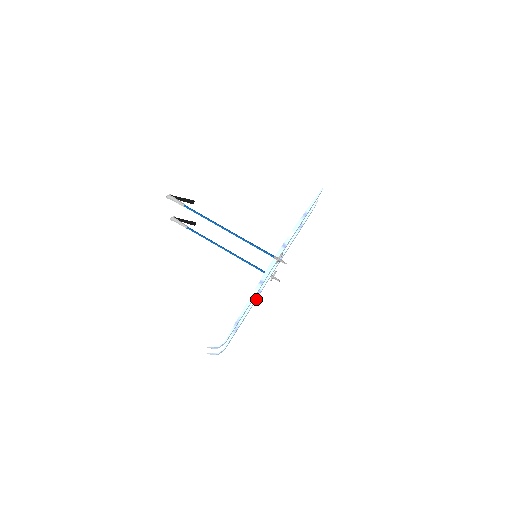
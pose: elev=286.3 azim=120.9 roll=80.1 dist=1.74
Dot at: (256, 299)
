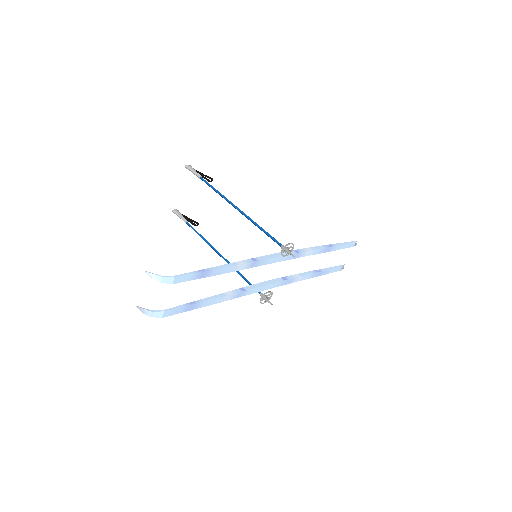
Dot at: (234, 297)
